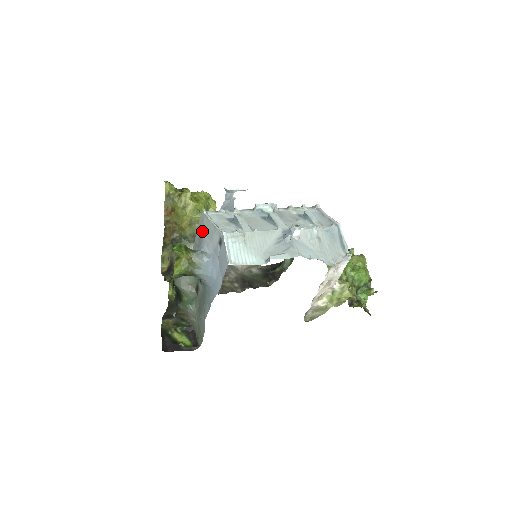
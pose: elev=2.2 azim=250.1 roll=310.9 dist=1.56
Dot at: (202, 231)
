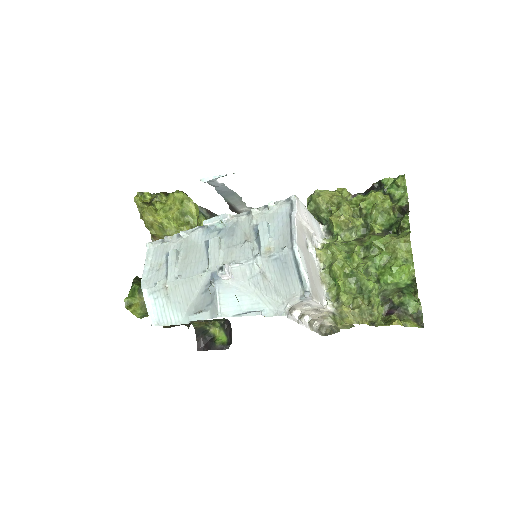
Dot at: occluded
